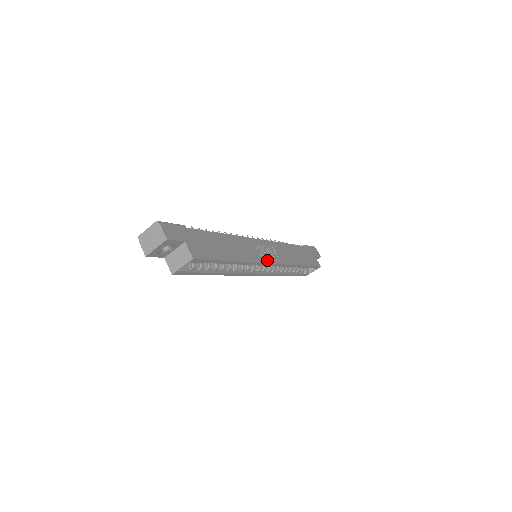
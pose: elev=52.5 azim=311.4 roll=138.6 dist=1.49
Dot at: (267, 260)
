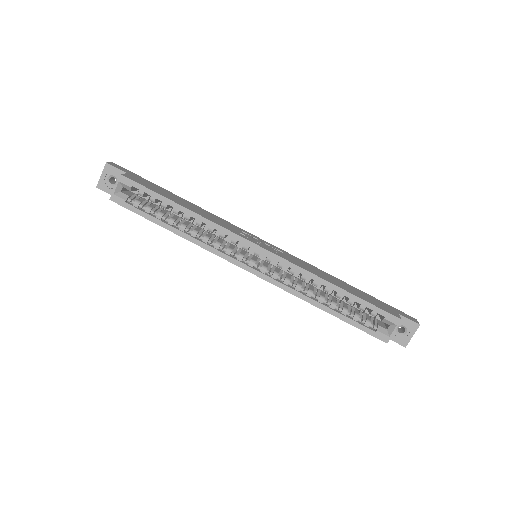
Dot at: (251, 241)
